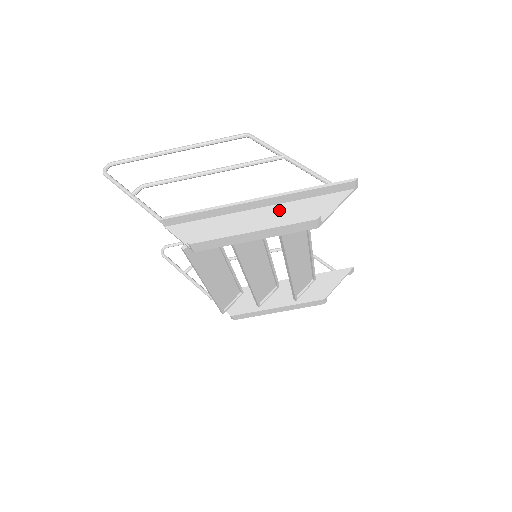
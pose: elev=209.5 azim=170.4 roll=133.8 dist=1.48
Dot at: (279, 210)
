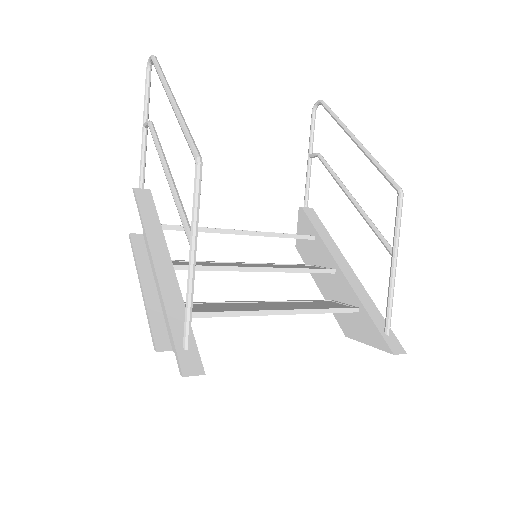
Dot at: occluded
